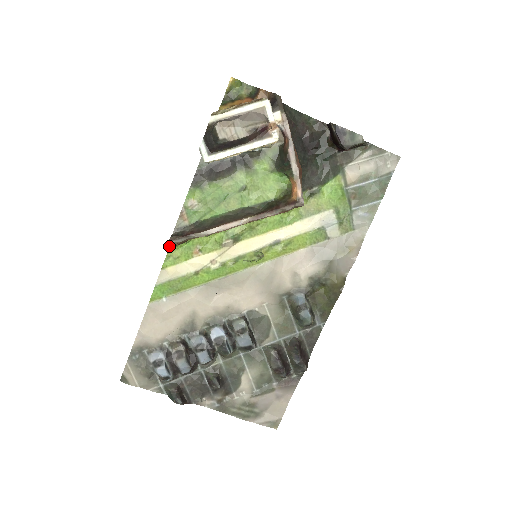
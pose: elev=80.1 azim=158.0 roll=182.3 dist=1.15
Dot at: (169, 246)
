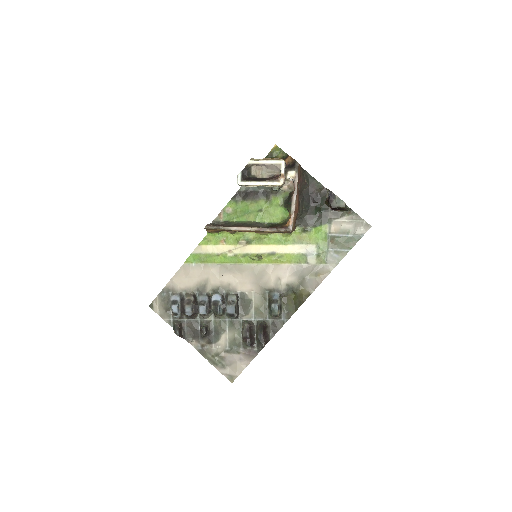
Dot at: (207, 231)
